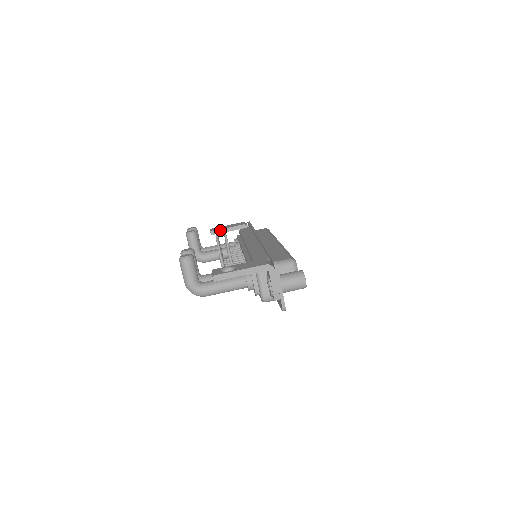
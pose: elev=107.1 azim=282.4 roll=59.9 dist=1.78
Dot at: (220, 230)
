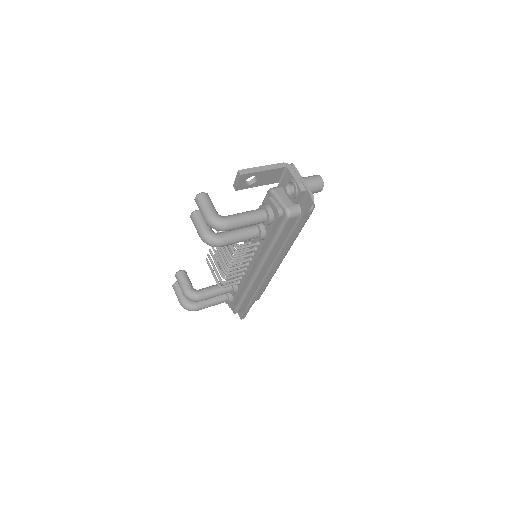
Dot at: occluded
